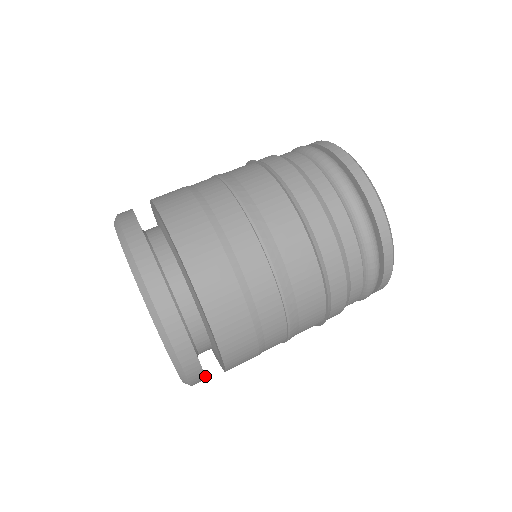
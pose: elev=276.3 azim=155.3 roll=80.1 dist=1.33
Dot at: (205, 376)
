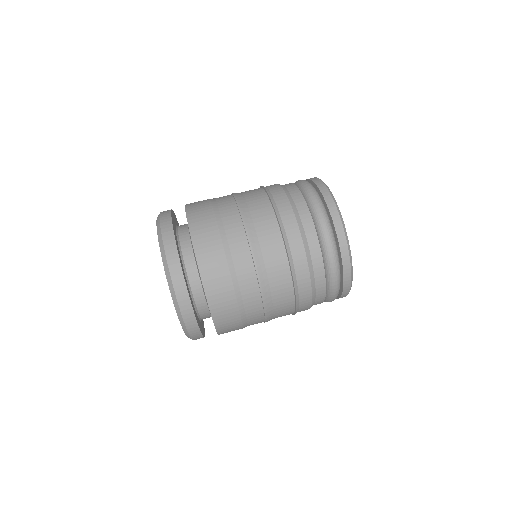
Dot at: (201, 333)
